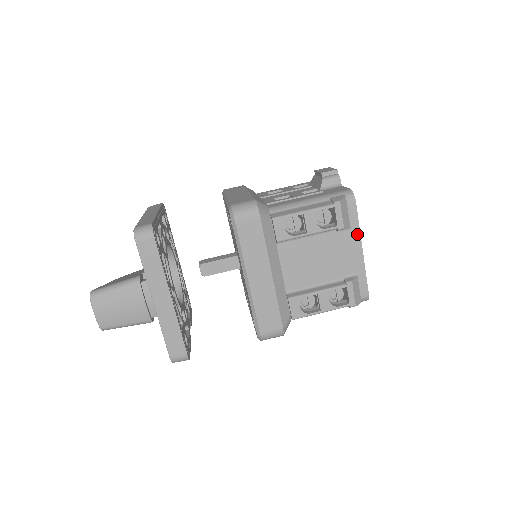
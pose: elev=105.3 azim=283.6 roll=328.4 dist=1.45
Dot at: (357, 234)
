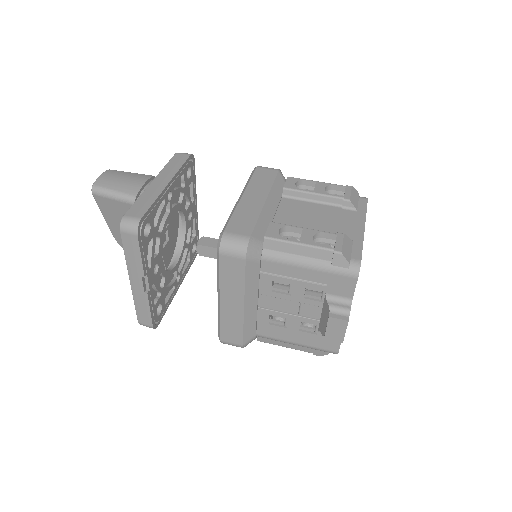
Dot at: (362, 216)
